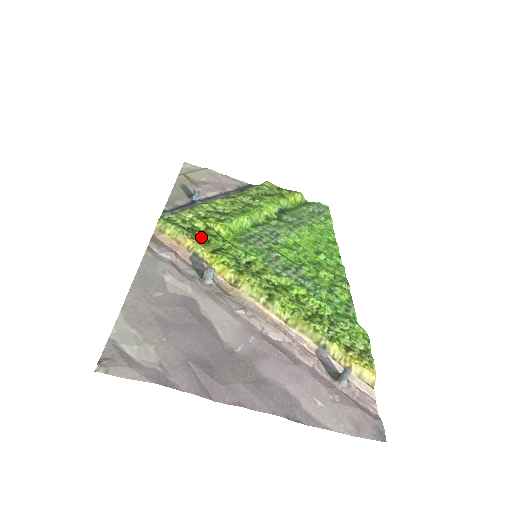
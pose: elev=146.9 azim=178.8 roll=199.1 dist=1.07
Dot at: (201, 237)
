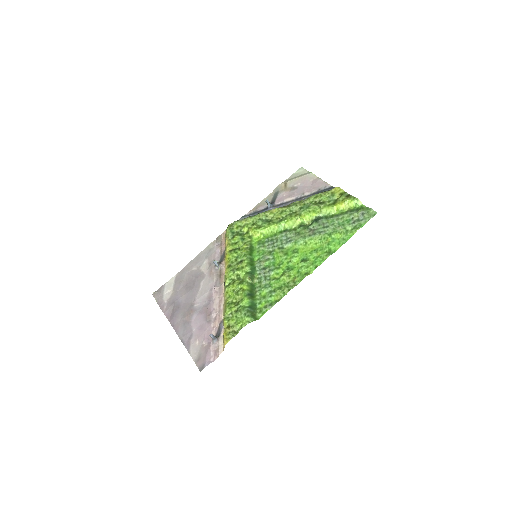
Dot at: (235, 240)
